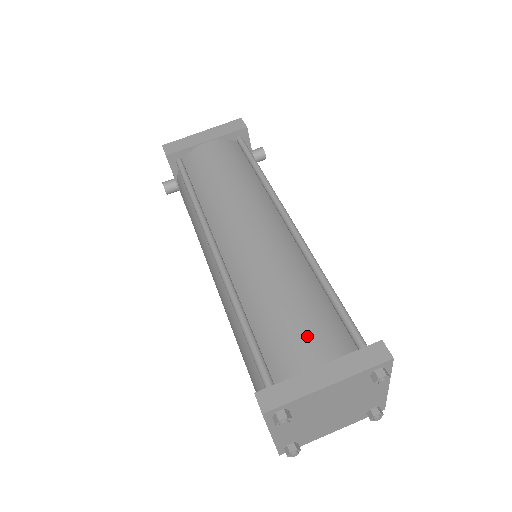
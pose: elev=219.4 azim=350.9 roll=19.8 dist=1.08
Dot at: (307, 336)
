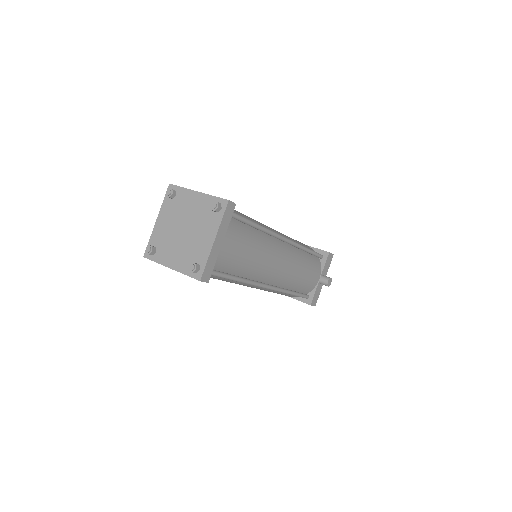
Dot at: occluded
